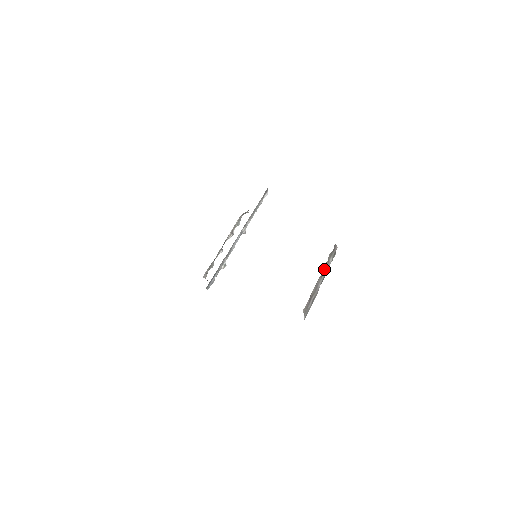
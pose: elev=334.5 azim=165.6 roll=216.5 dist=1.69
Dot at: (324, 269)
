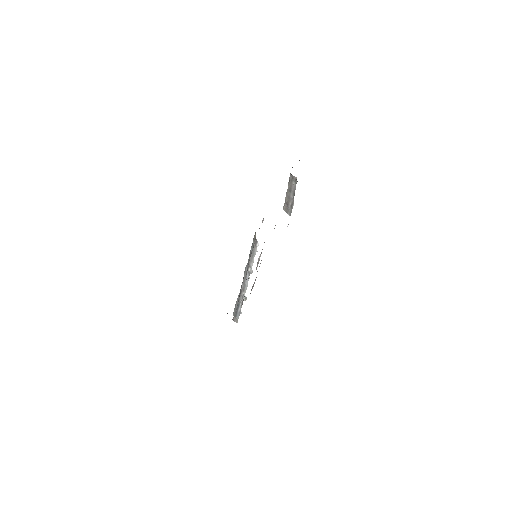
Dot at: (290, 188)
